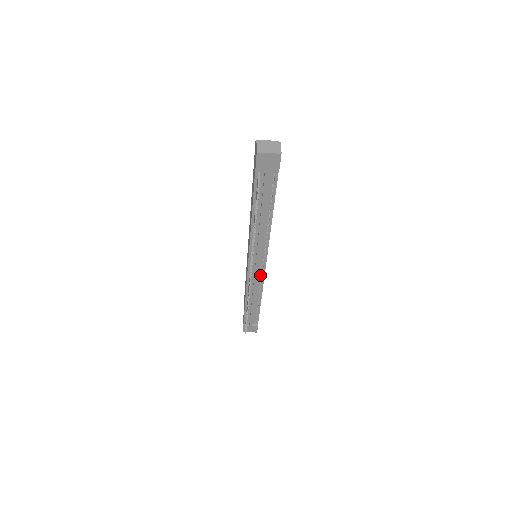
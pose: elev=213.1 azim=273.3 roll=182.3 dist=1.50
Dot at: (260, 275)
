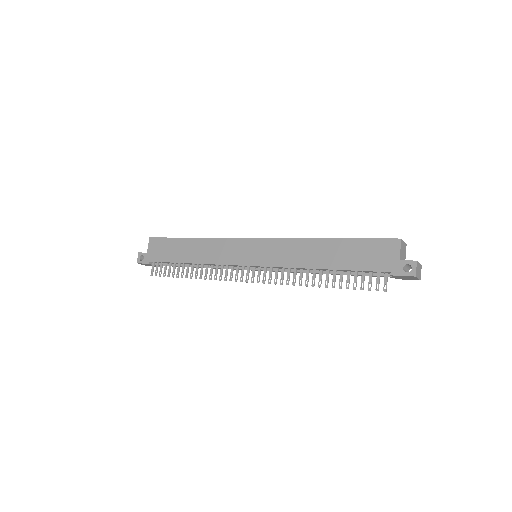
Dot at: occluded
